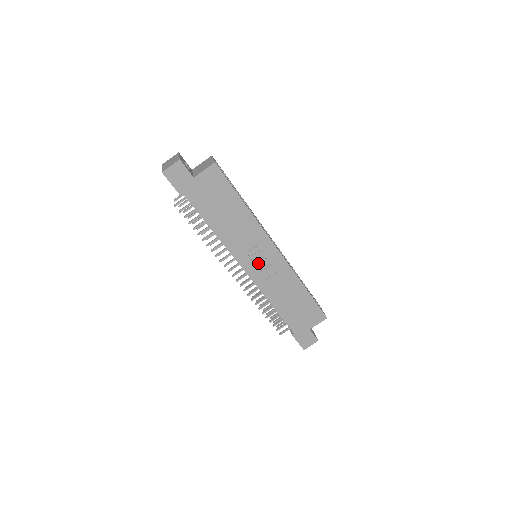
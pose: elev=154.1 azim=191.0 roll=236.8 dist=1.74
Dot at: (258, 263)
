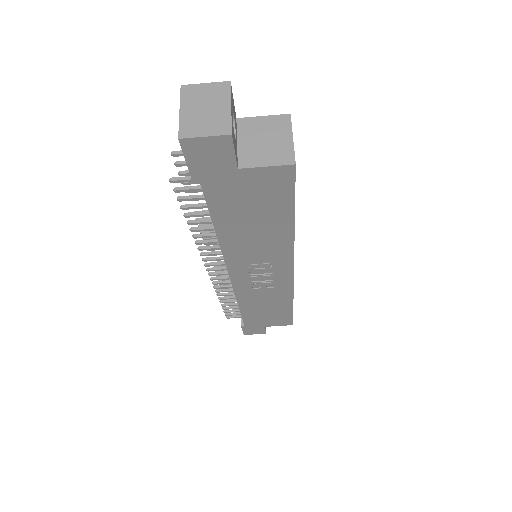
Dot at: (255, 276)
